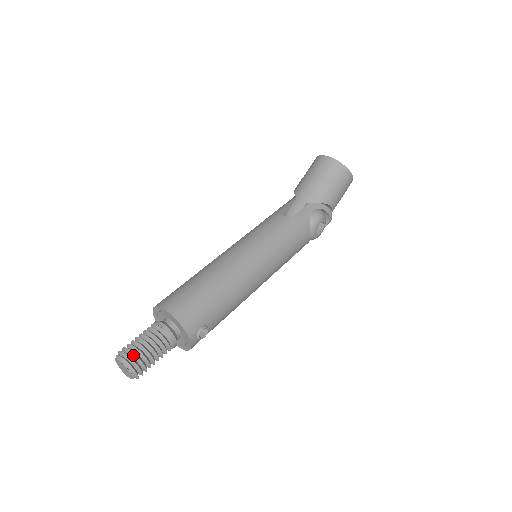
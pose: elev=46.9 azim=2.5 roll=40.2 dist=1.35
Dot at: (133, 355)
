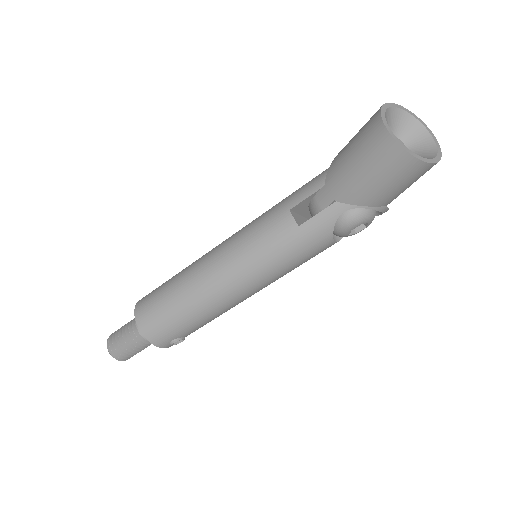
Dot at: (115, 349)
